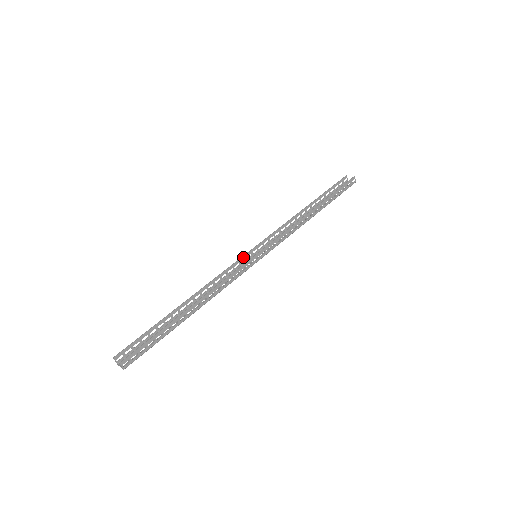
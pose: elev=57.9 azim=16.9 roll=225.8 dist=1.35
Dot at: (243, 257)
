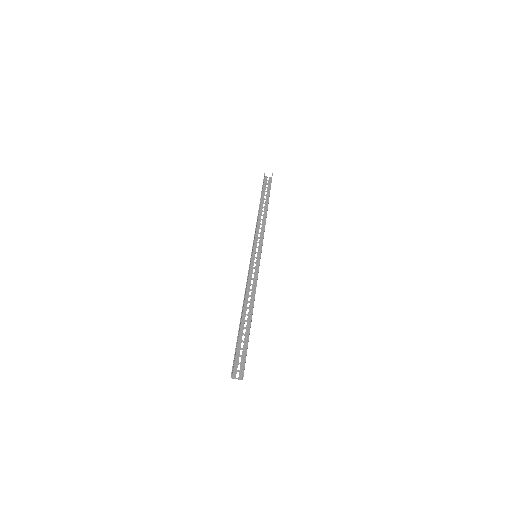
Dot at: (250, 259)
